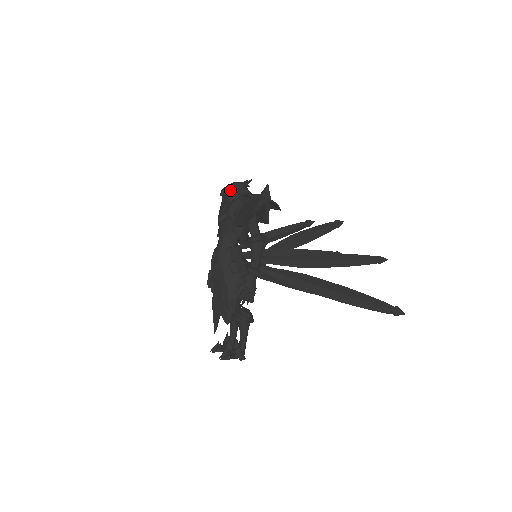
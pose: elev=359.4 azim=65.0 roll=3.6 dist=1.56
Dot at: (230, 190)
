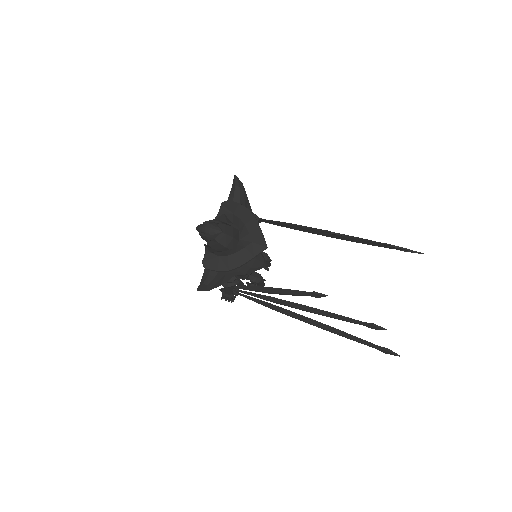
Dot at: (200, 235)
